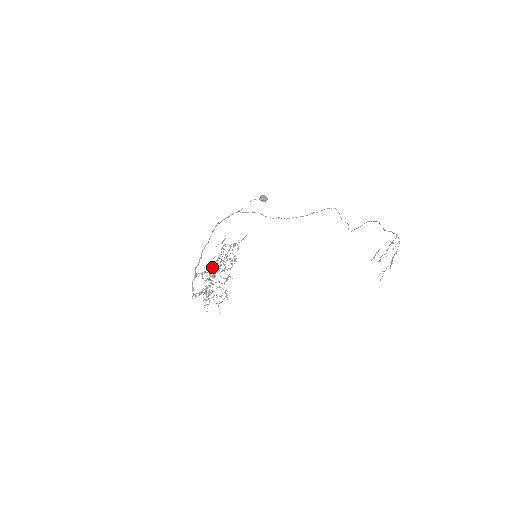
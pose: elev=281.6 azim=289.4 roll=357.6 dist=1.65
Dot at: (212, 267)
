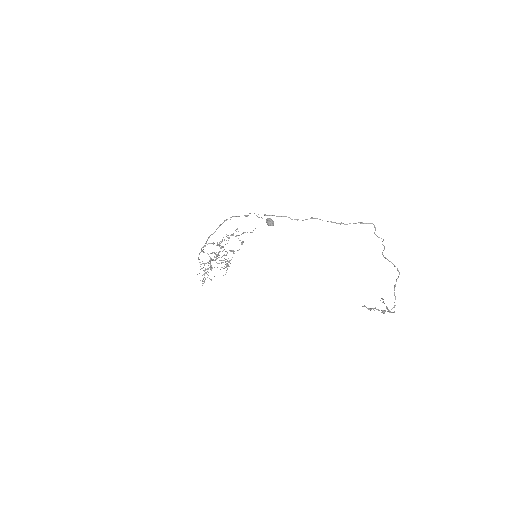
Dot at: (219, 245)
